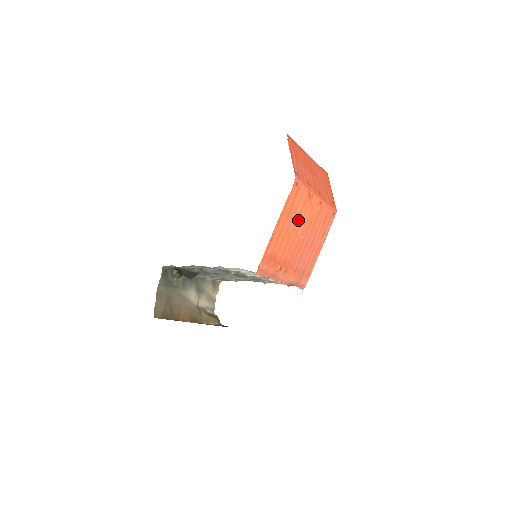
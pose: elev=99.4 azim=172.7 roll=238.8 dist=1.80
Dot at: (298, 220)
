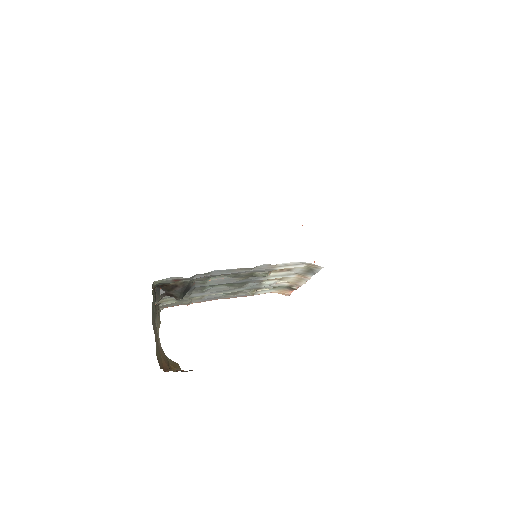
Dot at: occluded
